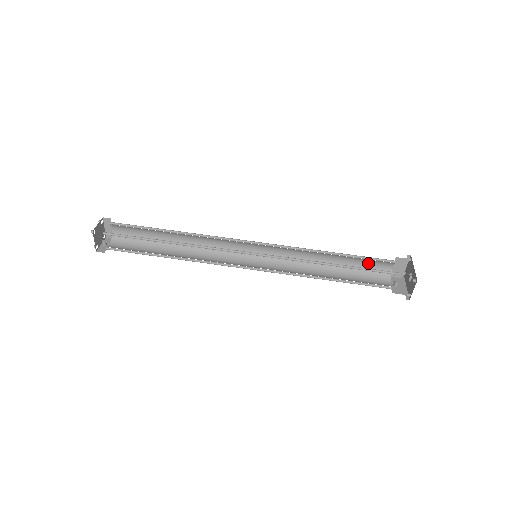
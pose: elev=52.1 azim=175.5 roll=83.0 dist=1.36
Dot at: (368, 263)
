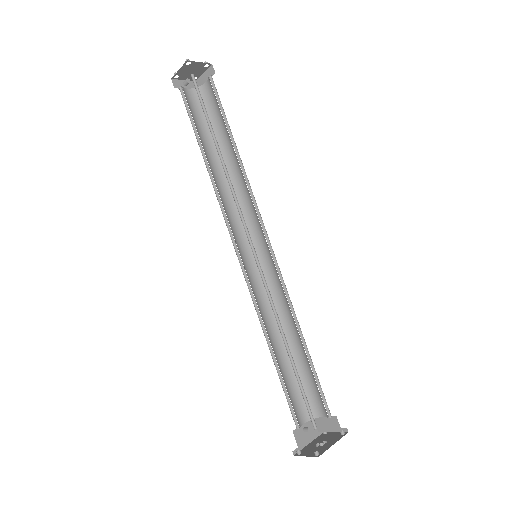
Dot at: (314, 386)
